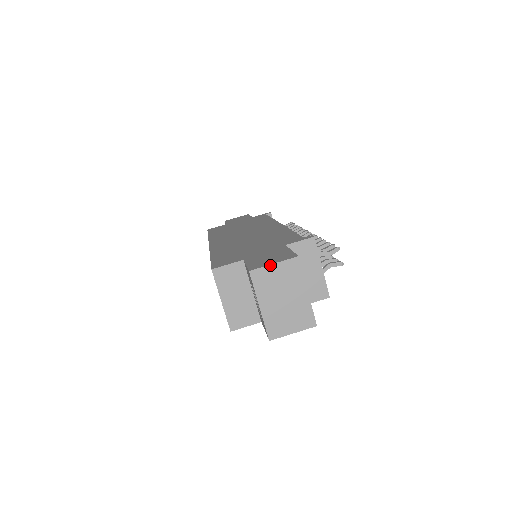
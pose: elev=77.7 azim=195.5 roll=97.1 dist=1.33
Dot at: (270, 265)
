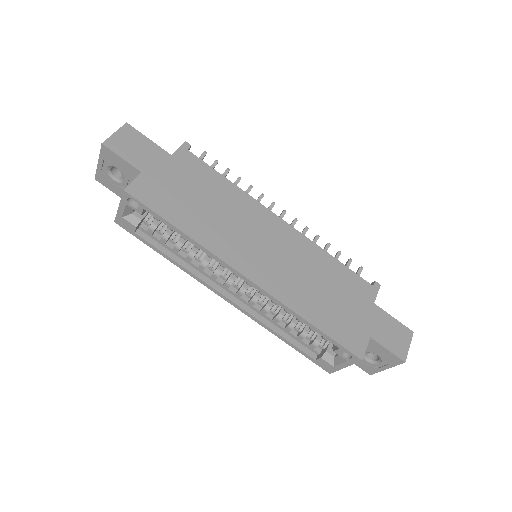
Dot at: occluded
